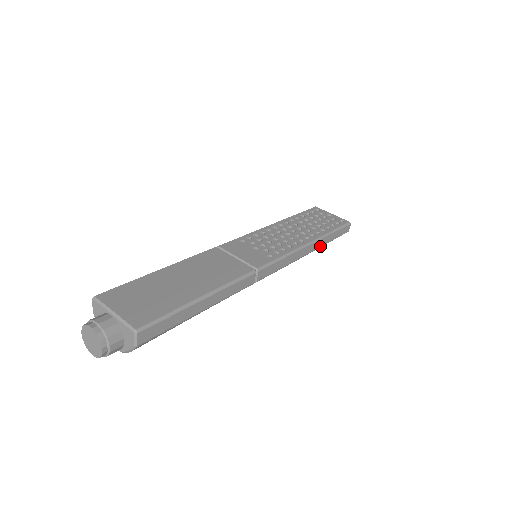
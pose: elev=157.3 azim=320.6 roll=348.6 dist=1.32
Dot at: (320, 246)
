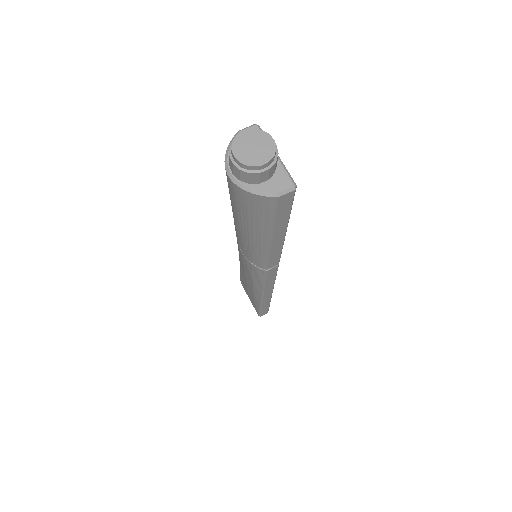
Dot at: (263, 302)
